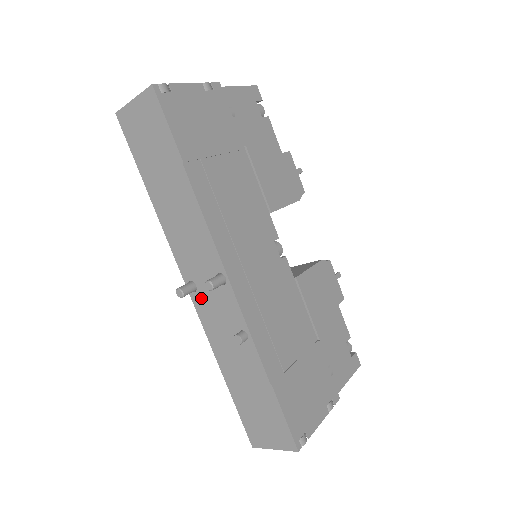
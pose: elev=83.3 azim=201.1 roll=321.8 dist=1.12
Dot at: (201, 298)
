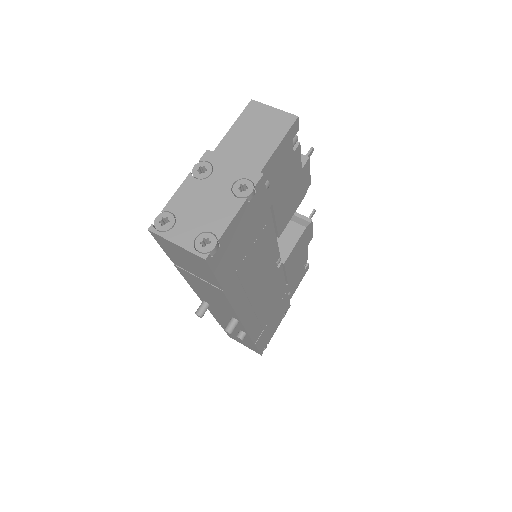
Dot at: (213, 309)
